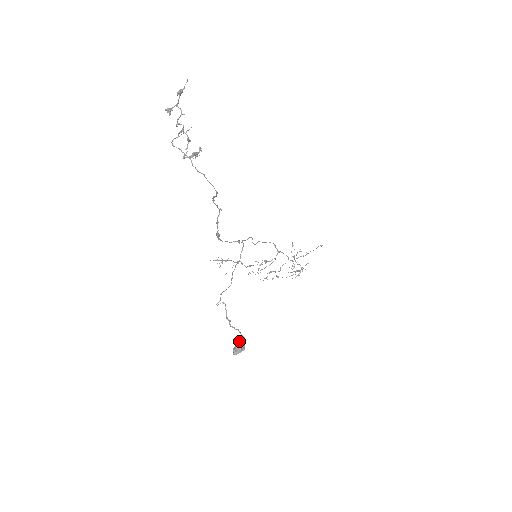
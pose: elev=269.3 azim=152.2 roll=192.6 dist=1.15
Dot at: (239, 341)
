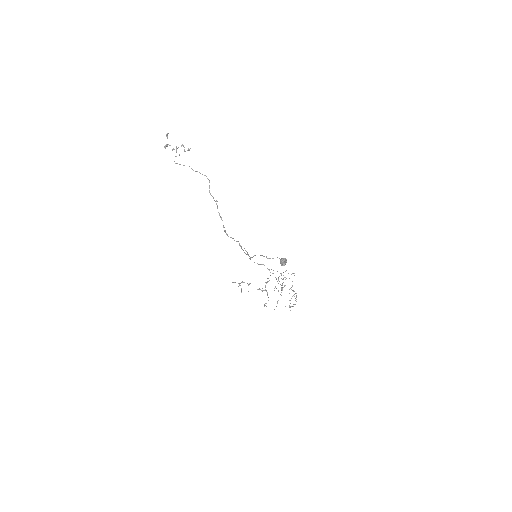
Dot at: (280, 259)
